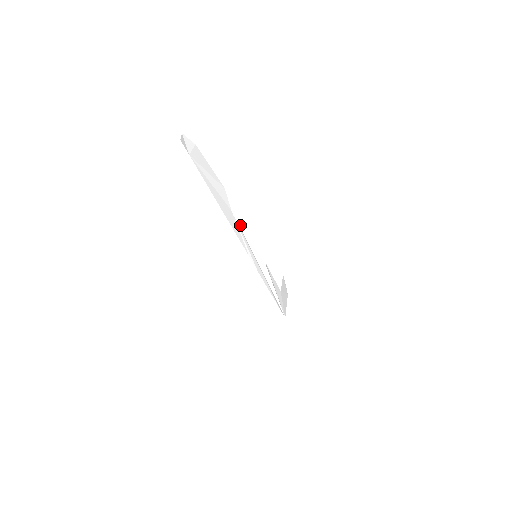
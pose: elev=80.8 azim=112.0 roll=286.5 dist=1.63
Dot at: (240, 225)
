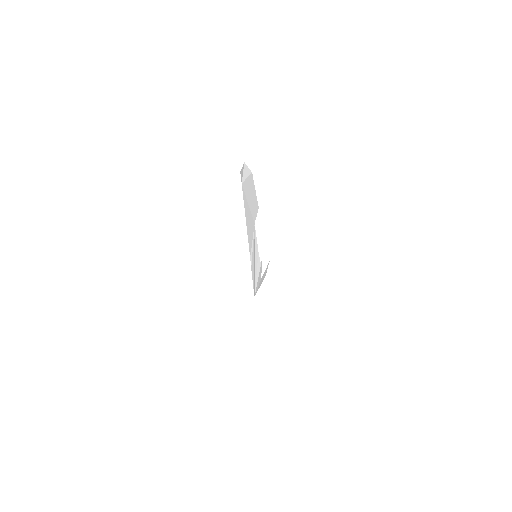
Dot at: occluded
